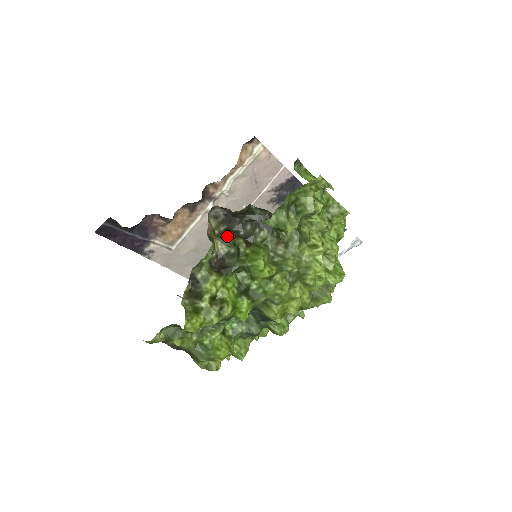
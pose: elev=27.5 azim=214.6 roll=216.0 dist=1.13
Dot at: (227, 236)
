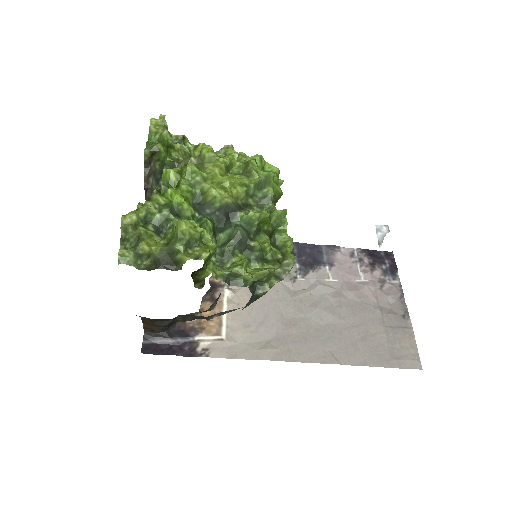
Dot at: occluded
